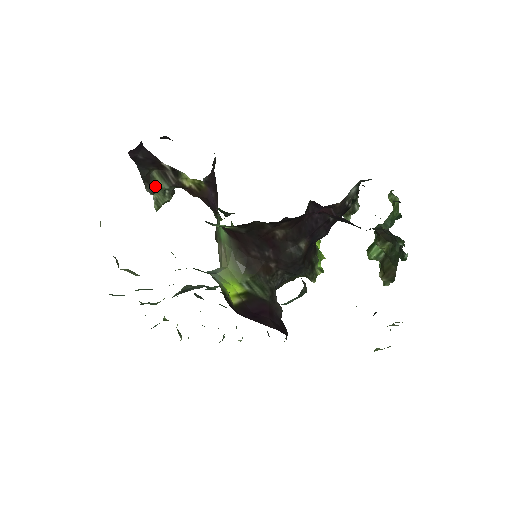
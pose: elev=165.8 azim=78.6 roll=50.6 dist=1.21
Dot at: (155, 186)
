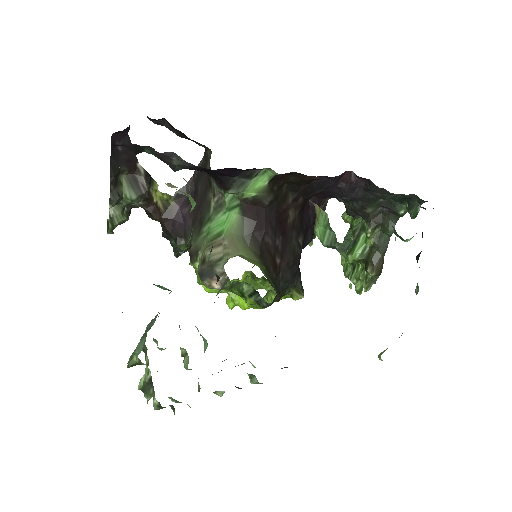
Dot at: (120, 193)
